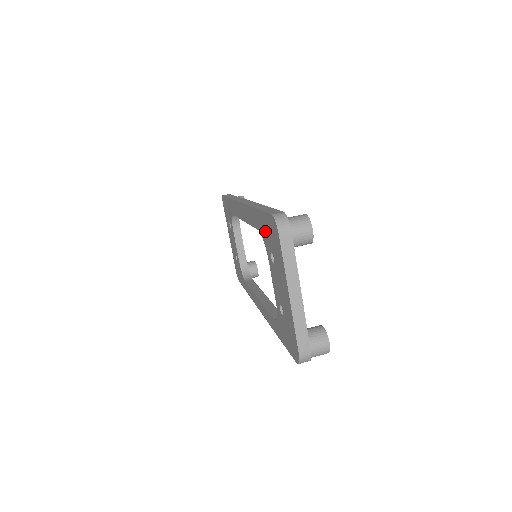
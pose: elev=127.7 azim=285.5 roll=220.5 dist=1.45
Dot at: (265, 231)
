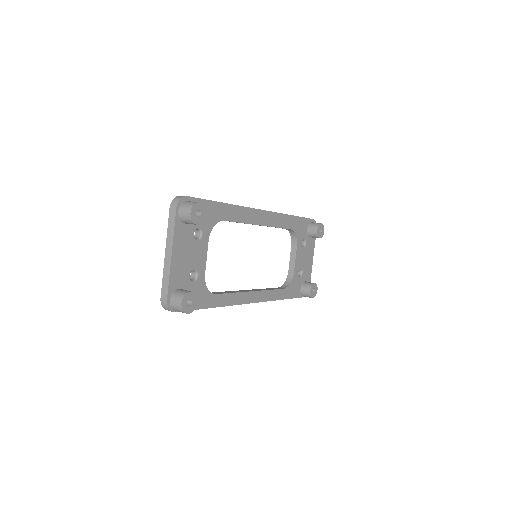
Dot at: occluded
